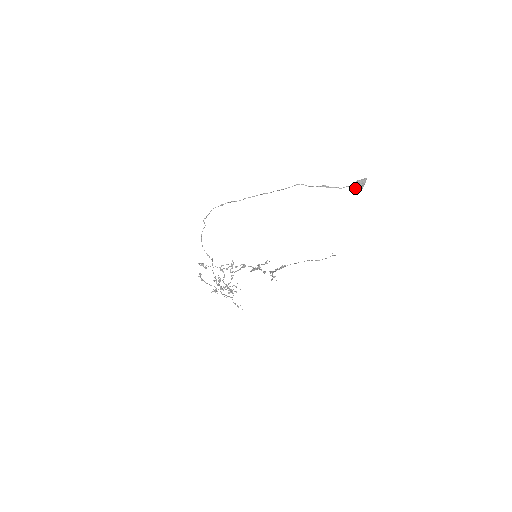
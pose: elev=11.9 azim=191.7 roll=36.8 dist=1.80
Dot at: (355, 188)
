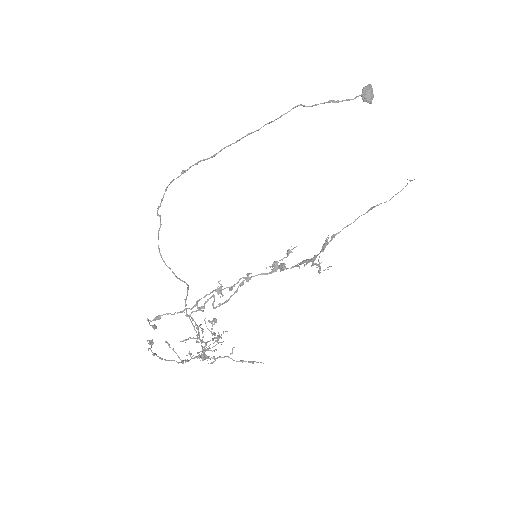
Dot at: (367, 97)
